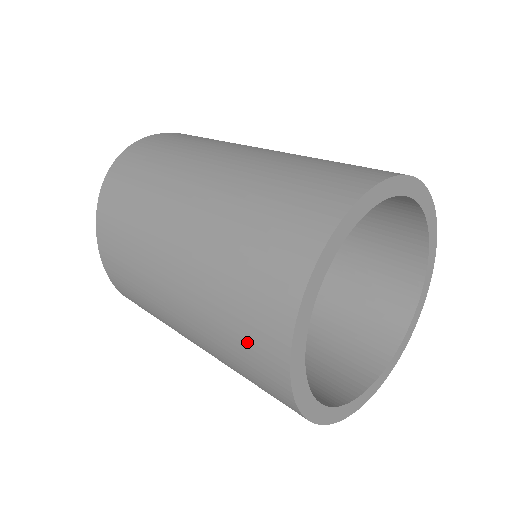
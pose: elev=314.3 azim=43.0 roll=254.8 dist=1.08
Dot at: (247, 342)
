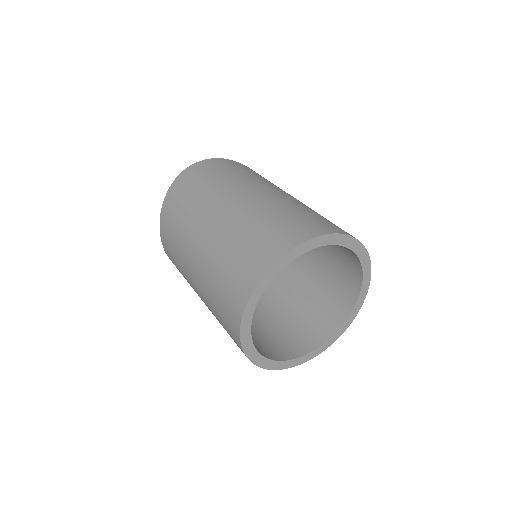
Dot at: (224, 315)
